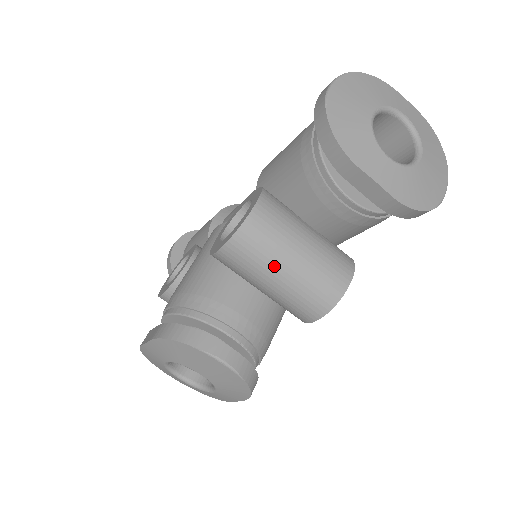
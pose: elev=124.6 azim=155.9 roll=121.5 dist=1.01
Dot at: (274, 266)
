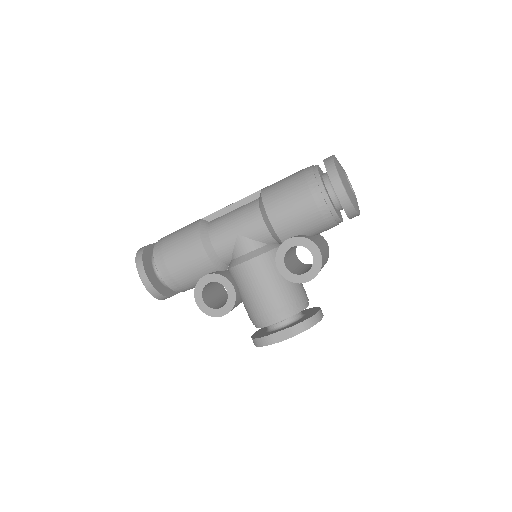
Dot at: occluded
